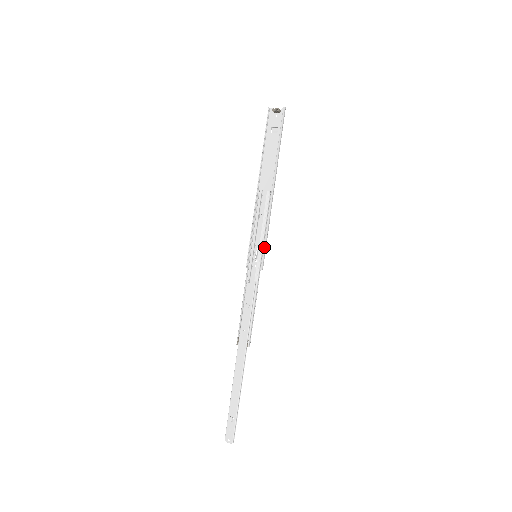
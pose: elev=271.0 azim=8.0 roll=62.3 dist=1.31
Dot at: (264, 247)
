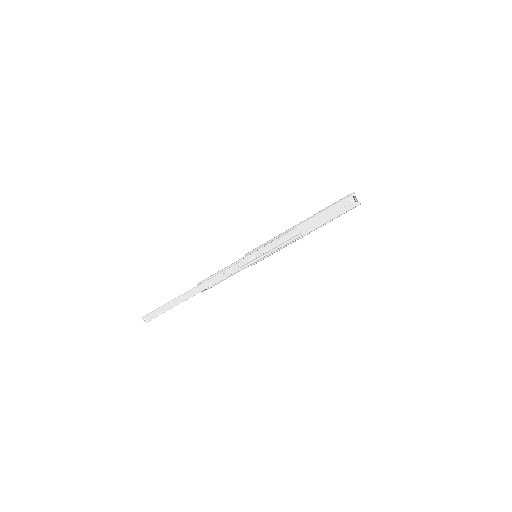
Dot at: occluded
